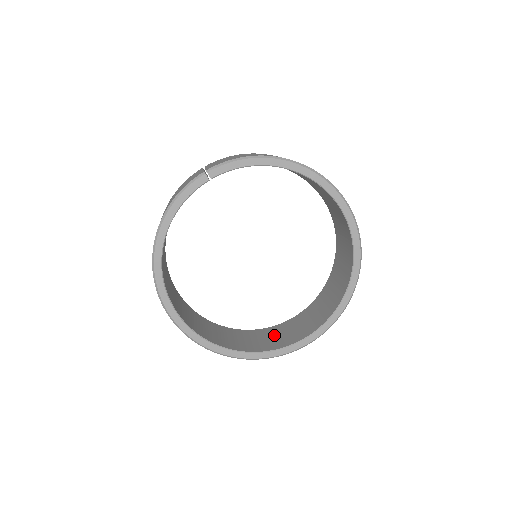
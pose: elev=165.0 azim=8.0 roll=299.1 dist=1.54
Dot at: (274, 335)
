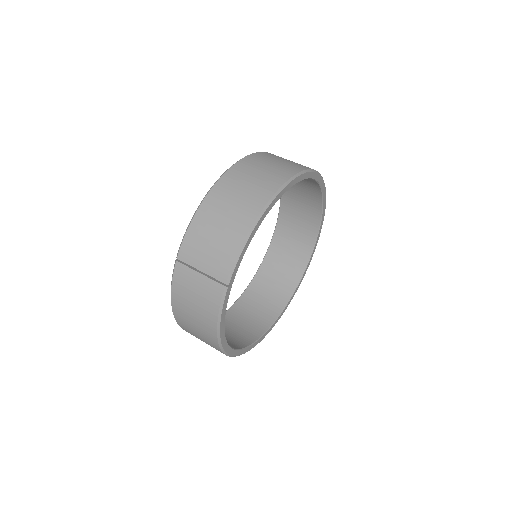
Dot at: (280, 265)
